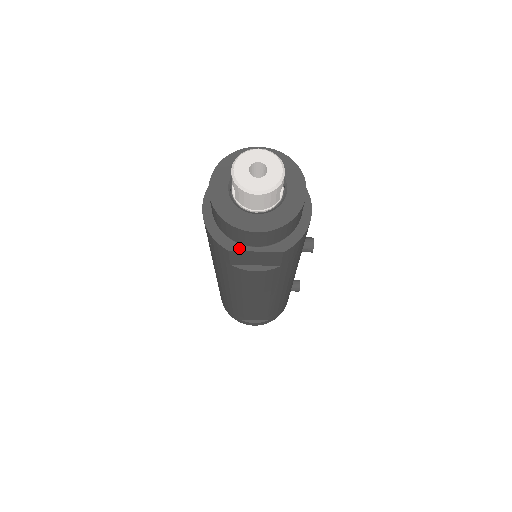
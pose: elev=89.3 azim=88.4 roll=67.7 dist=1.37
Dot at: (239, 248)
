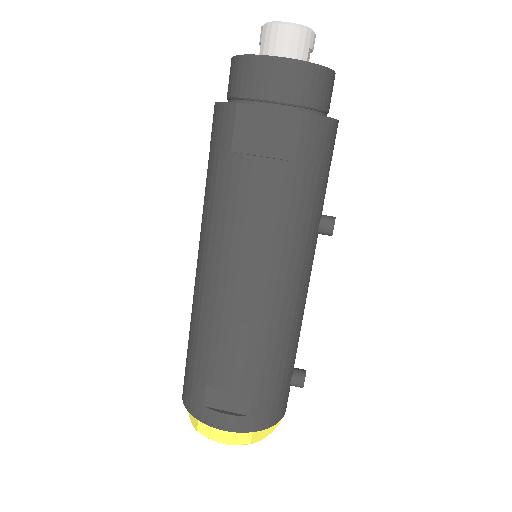
Dot at: (250, 105)
